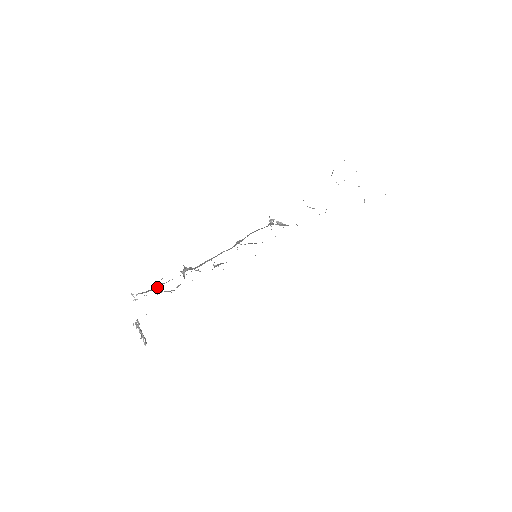
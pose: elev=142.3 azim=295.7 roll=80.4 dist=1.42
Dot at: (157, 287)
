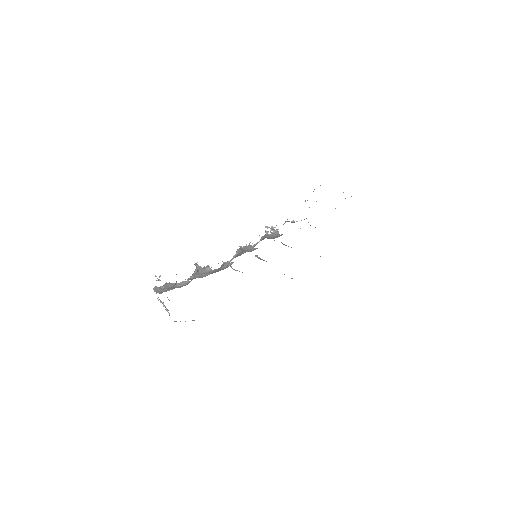
Dot at: (168, 290)
